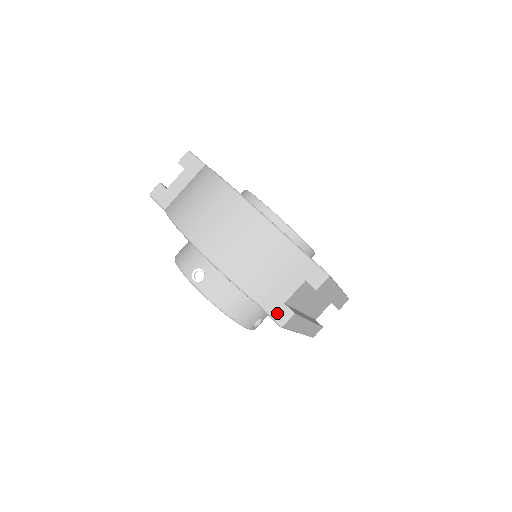
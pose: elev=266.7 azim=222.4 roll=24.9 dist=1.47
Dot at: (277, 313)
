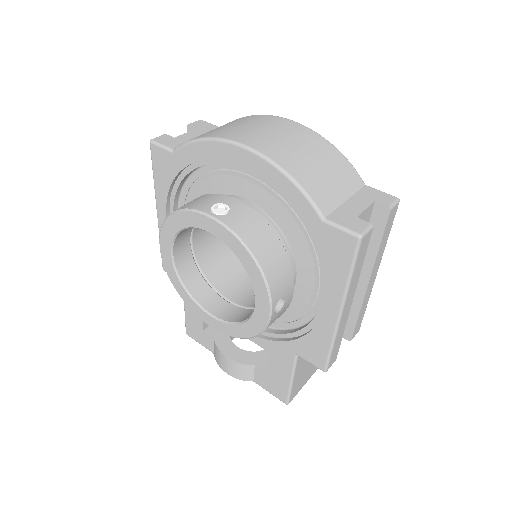
Dot at: (351, 224)
